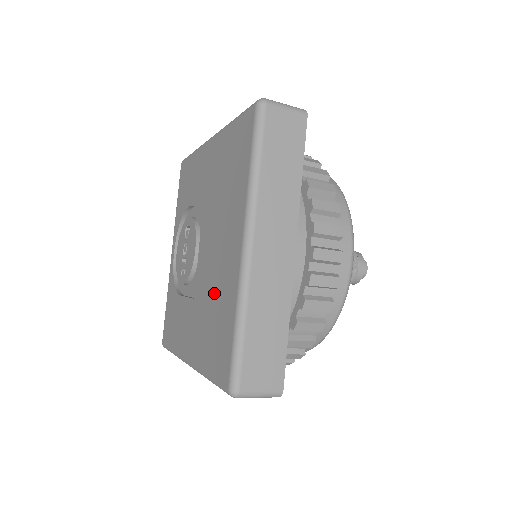
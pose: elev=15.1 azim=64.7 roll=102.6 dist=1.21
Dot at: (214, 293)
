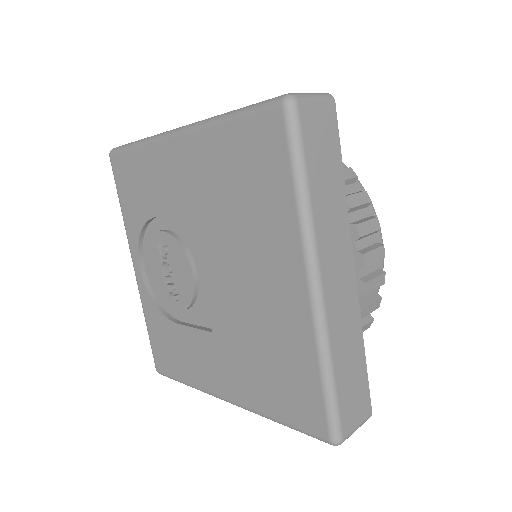
Dot at: (260, 334)
